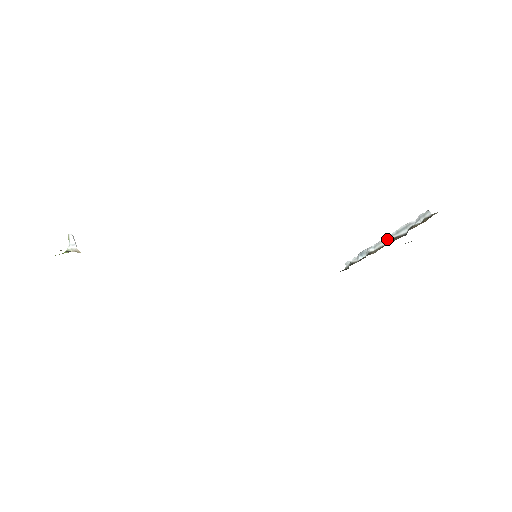
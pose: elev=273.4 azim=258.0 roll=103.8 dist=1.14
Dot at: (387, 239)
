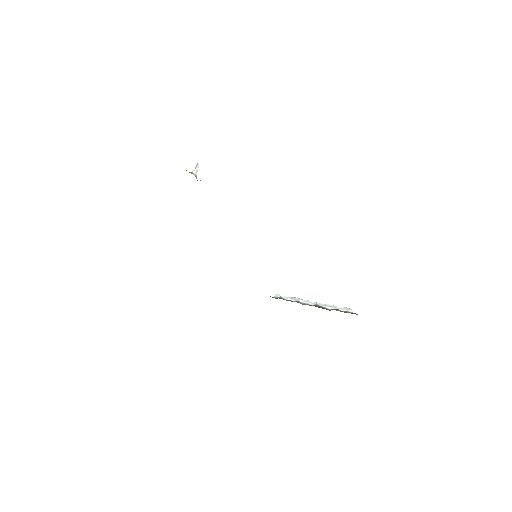
Dot at: (316, 303)
